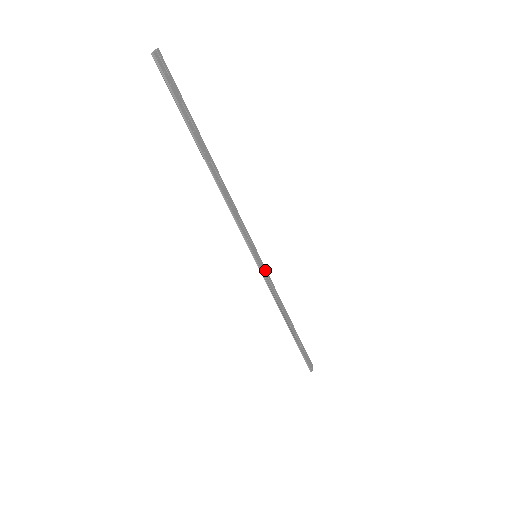
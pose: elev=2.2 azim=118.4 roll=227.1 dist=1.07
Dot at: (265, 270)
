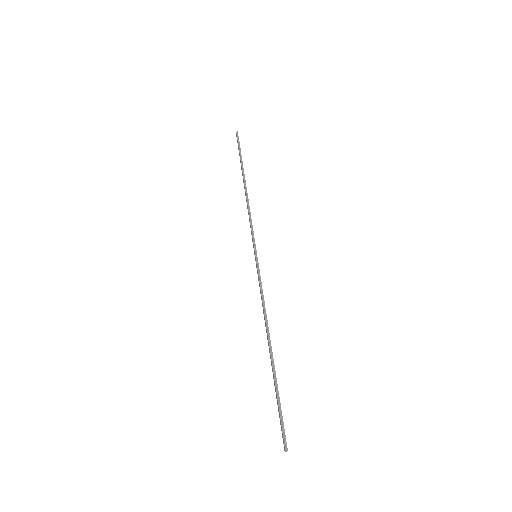
Dot at: (254, 239)
